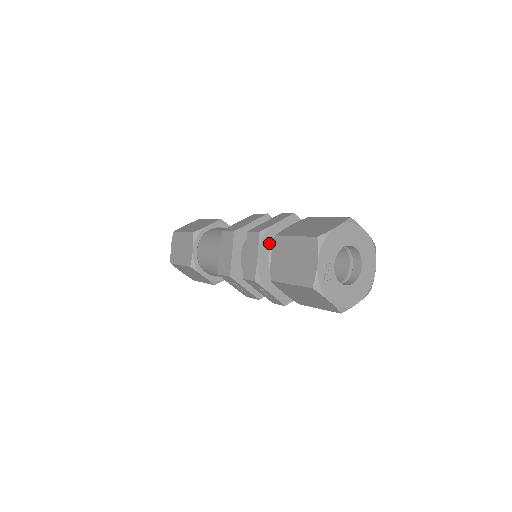
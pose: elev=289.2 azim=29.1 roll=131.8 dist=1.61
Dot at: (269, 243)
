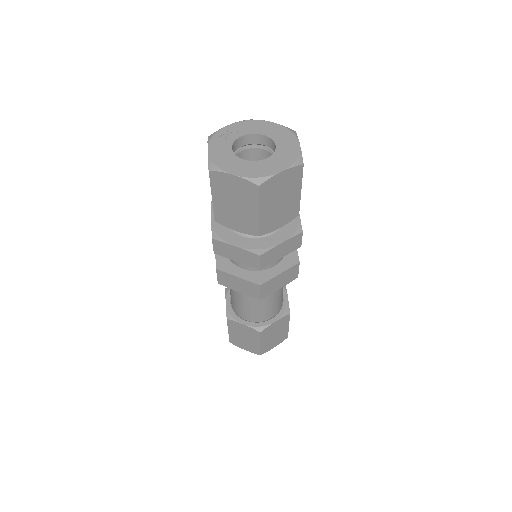
Dot at: occluded
